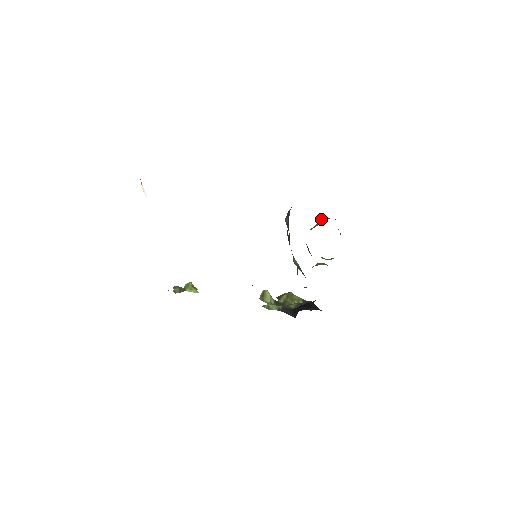
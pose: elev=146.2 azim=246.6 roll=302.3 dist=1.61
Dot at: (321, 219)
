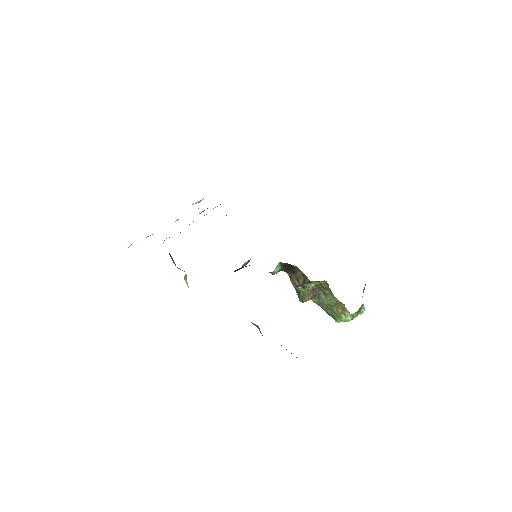
Dot at: occluded
